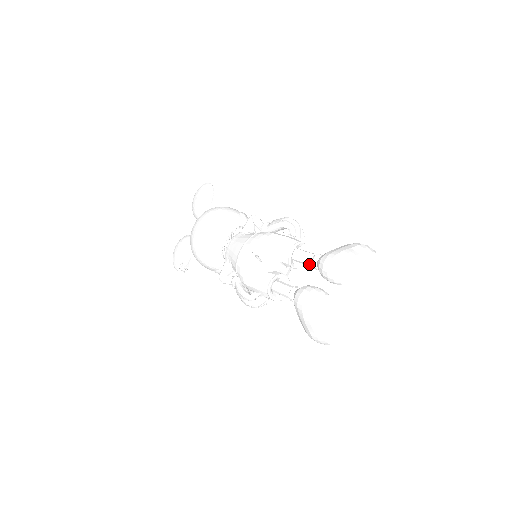
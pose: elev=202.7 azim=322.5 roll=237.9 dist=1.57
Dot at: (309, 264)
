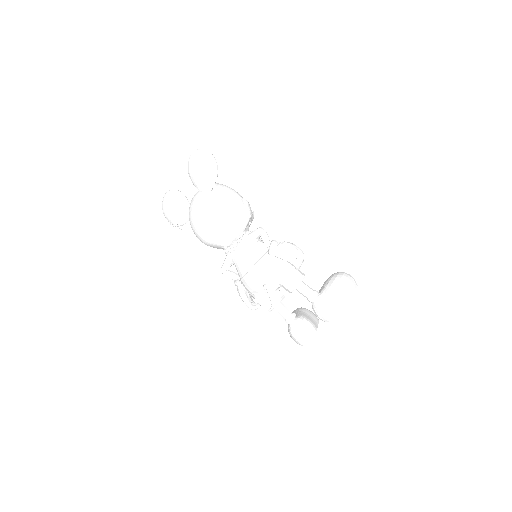
Dot at: occluded
